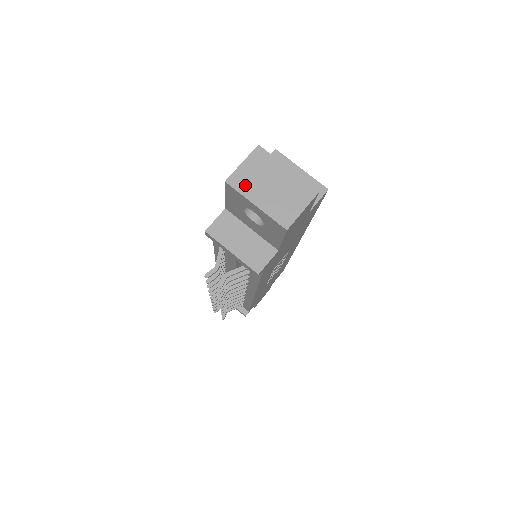
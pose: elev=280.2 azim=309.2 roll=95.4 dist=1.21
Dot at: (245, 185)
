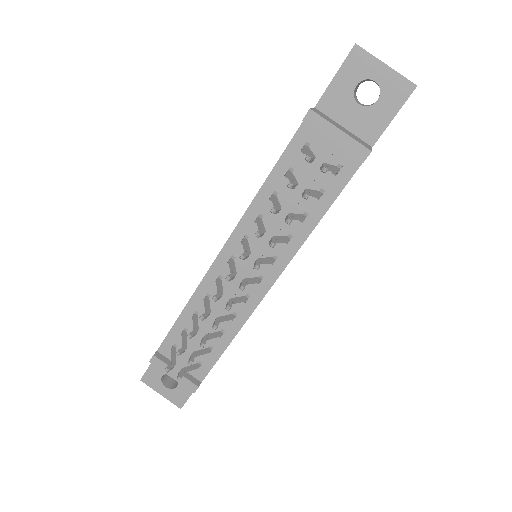
Dot at: occluded
